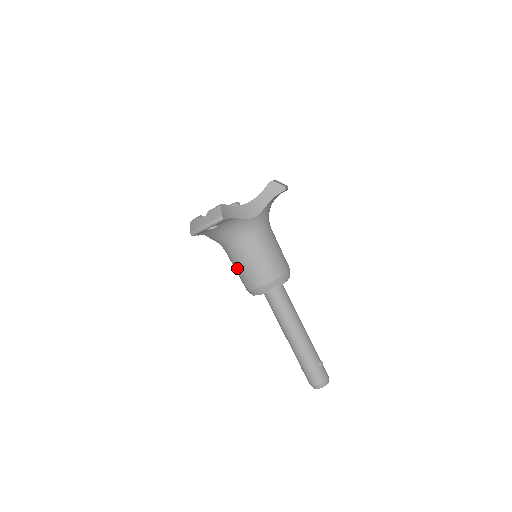
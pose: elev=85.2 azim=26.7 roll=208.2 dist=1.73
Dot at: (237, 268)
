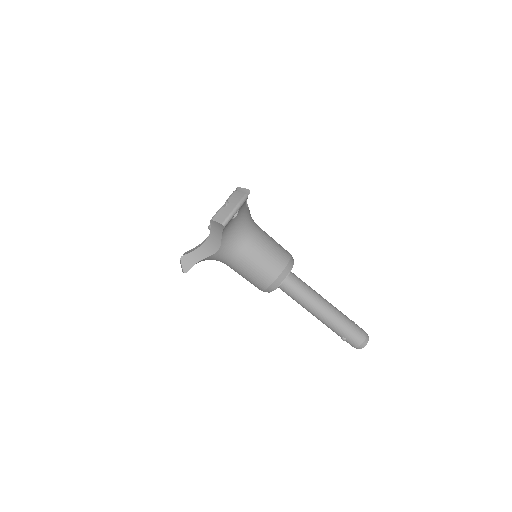
Dot at: (256, 262)
